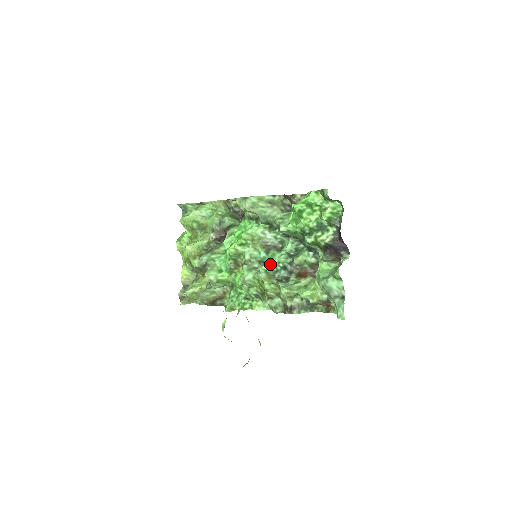
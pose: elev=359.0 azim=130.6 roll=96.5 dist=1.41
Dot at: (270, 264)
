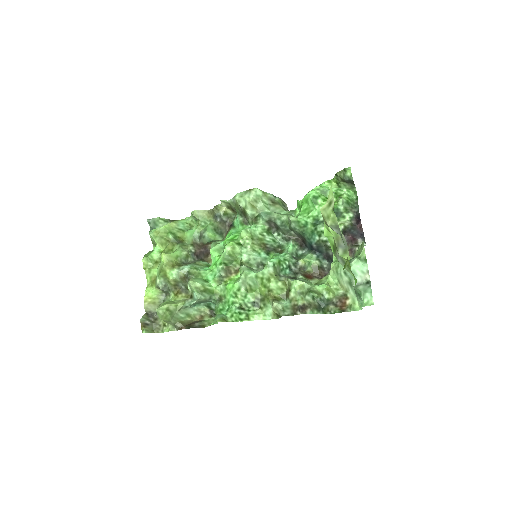
Dot at: (278, 258)
